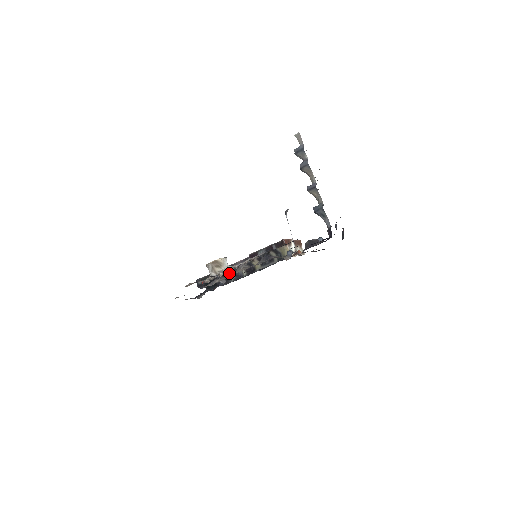
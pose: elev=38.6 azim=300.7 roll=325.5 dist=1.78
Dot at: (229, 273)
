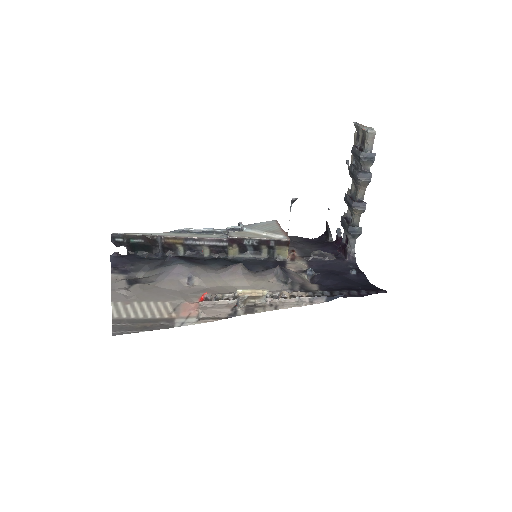
Dot at: (182, 245)
